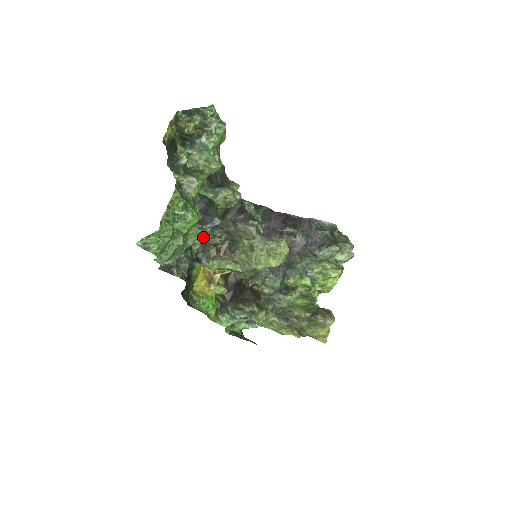
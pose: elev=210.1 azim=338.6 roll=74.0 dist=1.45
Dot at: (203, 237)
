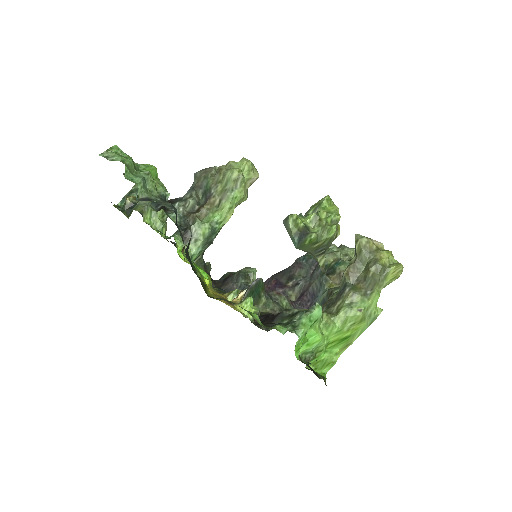
Dot at: (177, 209)
